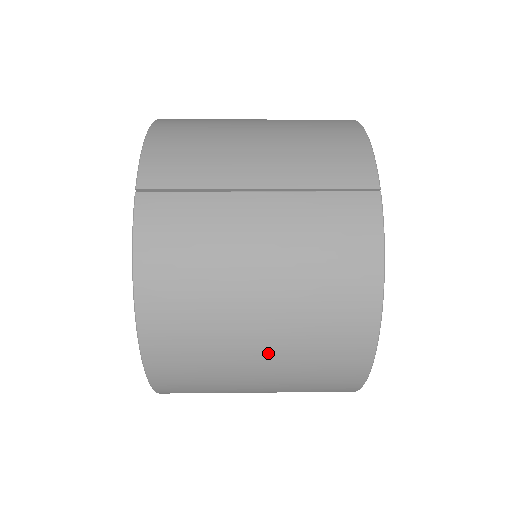
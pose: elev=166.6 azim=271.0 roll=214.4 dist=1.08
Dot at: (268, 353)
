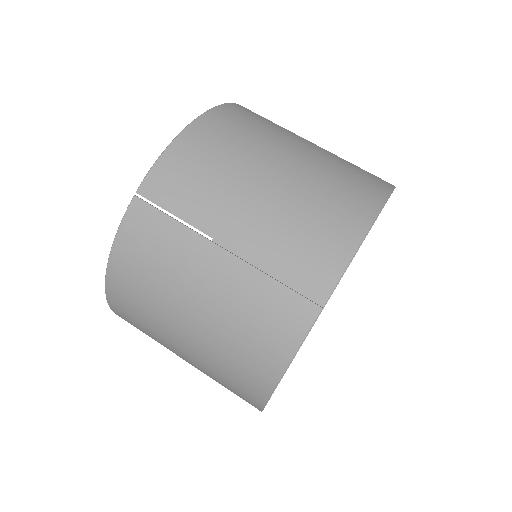
Dot at: (189, 357)
